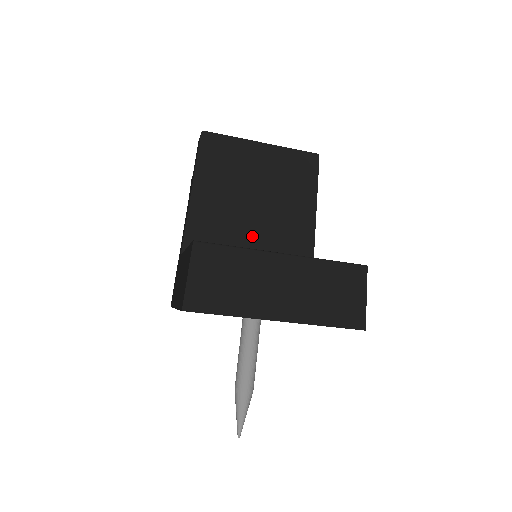
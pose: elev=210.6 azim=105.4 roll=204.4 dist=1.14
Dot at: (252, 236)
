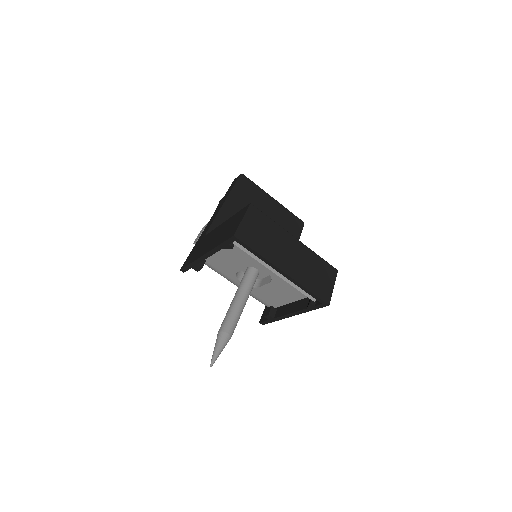
Dot at: occluded
